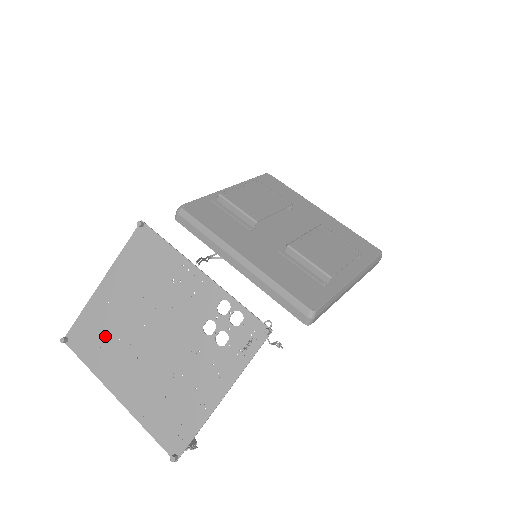
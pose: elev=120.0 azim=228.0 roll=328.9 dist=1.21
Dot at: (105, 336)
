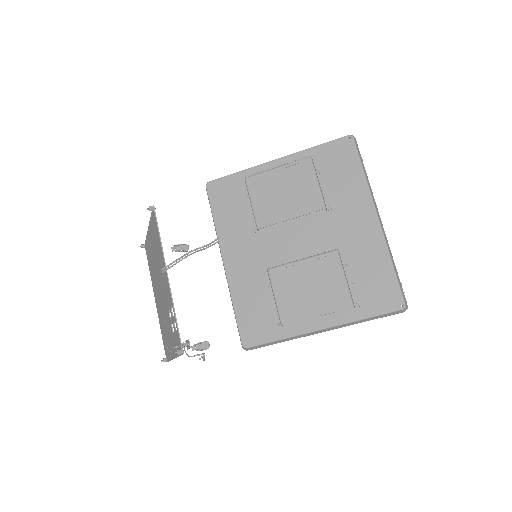
Dot at: (151, 263)
